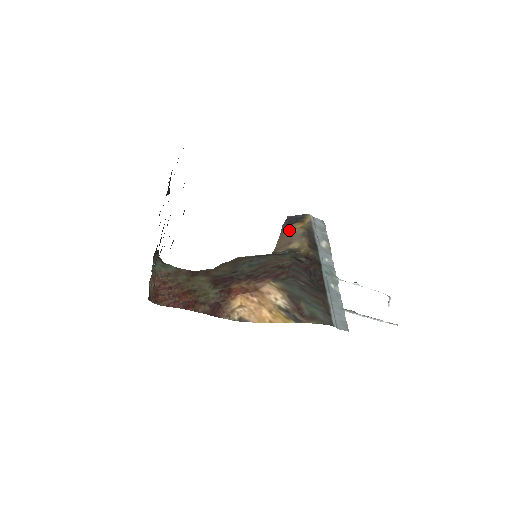
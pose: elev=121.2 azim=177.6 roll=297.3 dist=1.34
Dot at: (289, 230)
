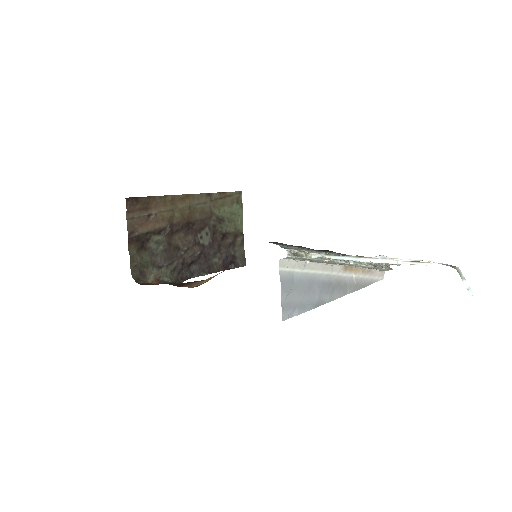
Dot at: occluded
